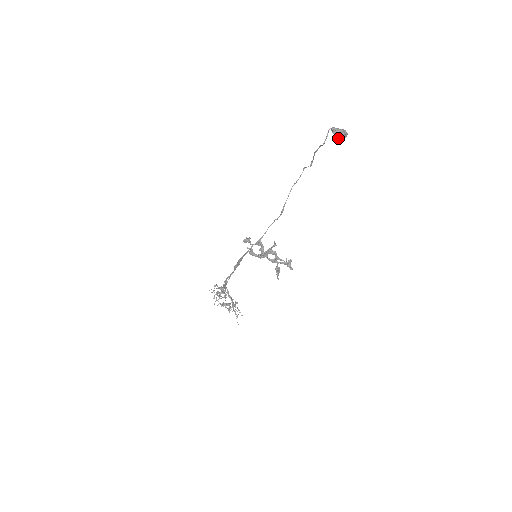
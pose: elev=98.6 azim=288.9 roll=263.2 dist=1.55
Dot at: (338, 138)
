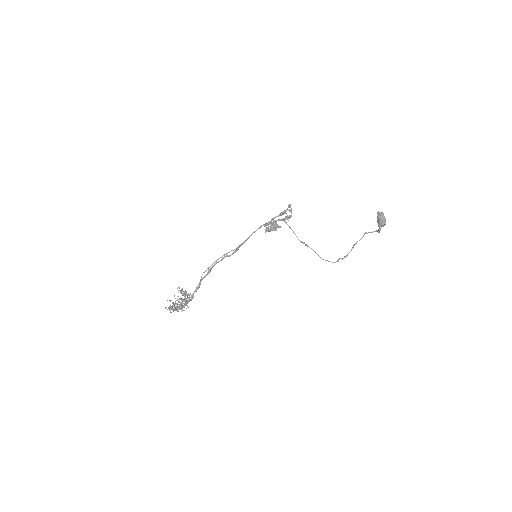
Dot at: (379, 215)
